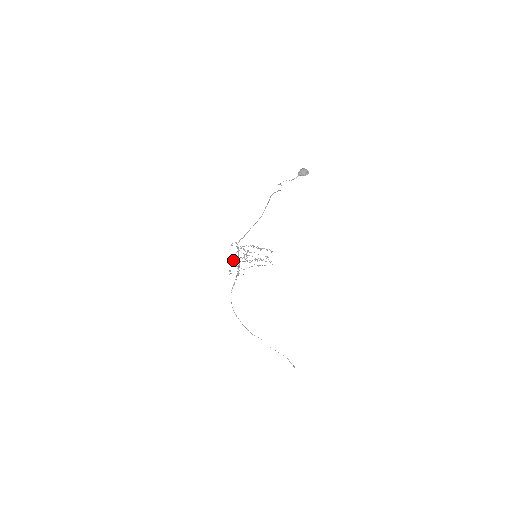
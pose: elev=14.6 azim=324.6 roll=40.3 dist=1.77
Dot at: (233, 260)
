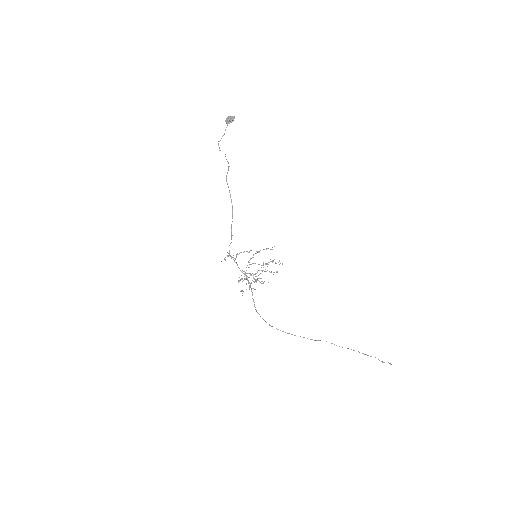
Dot at: (239, 280)
